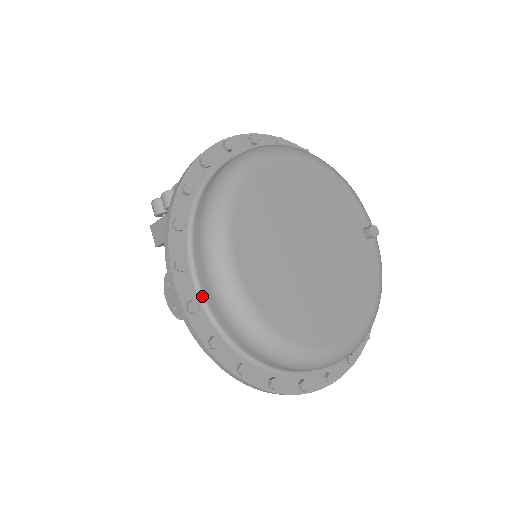
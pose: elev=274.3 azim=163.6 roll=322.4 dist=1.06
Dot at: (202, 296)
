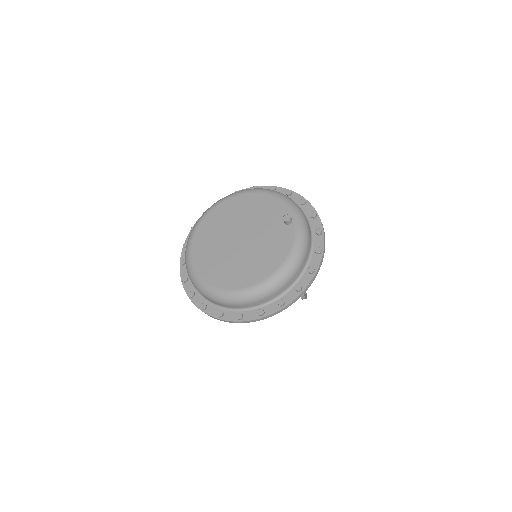
Dot at: occluded
